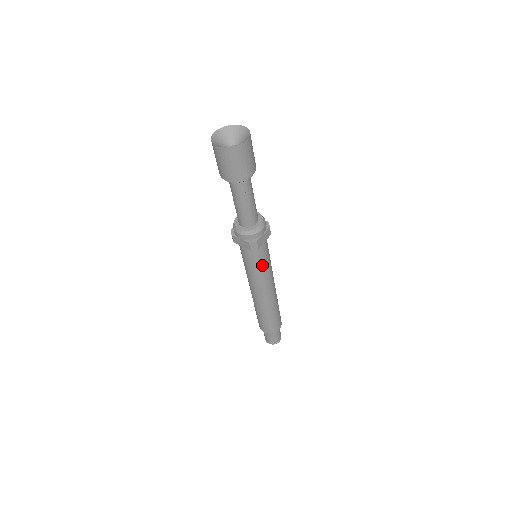
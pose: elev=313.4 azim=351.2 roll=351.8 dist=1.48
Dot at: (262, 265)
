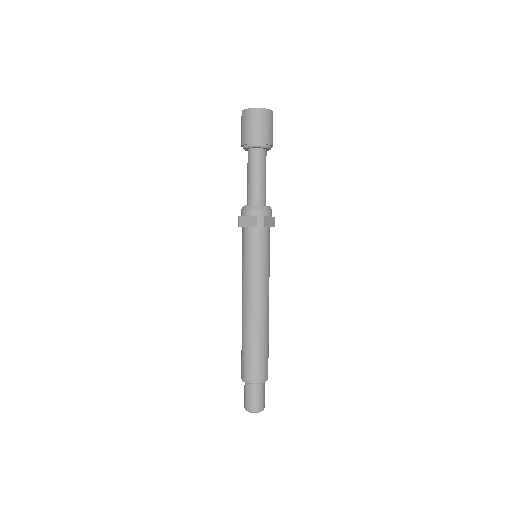
Dot at: (263, 258)
